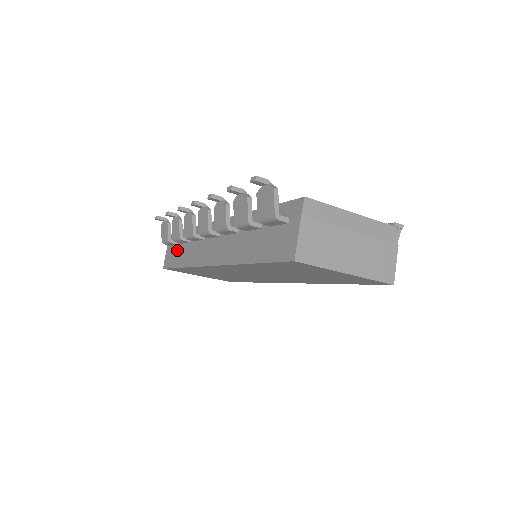
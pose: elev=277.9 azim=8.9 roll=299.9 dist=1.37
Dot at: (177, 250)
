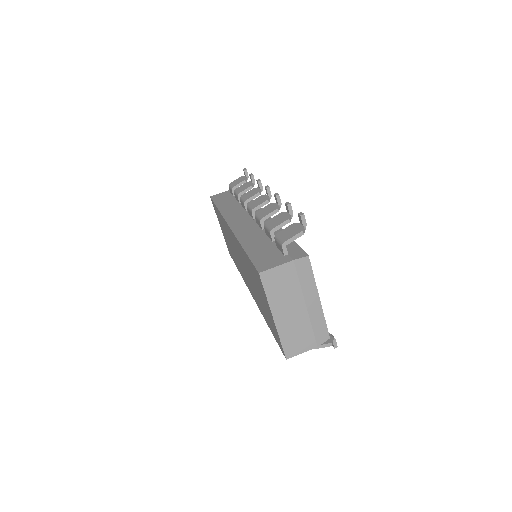
Dot at: (229, 198)
